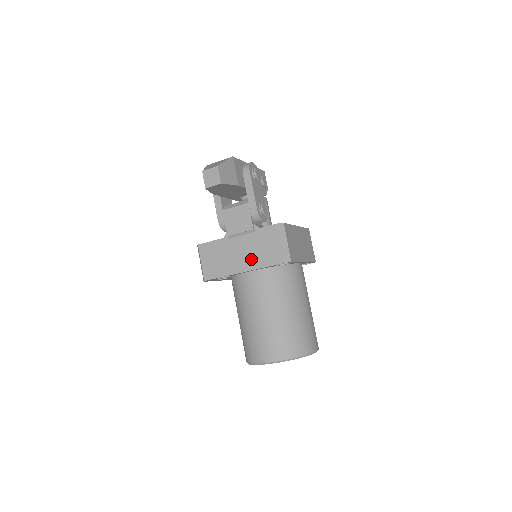
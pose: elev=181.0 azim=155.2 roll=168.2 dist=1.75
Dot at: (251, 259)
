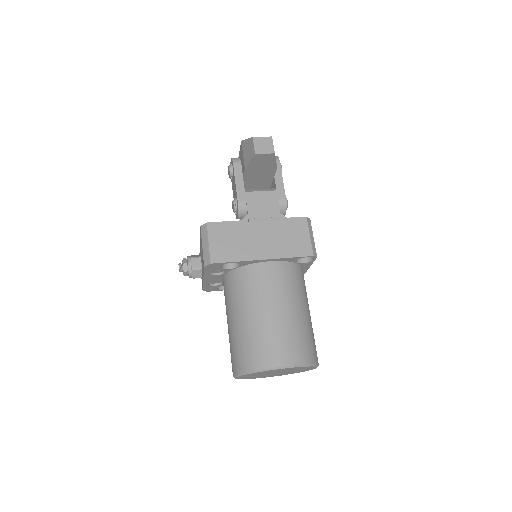
Dot at: (274, 247)
